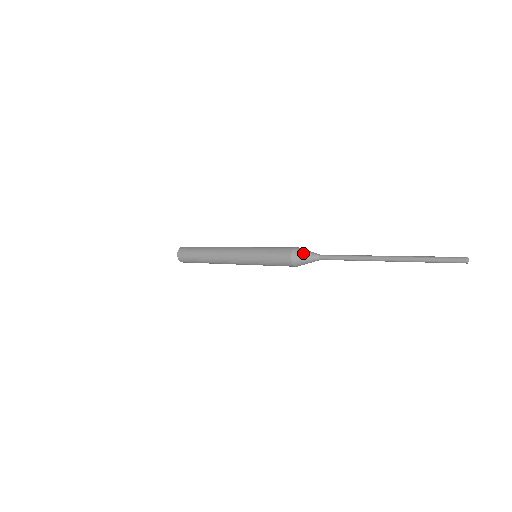
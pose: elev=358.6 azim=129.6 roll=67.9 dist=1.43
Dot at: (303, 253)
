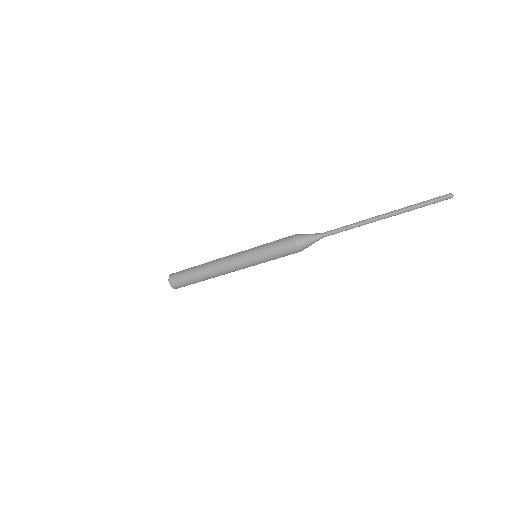
Dot at: occluded
